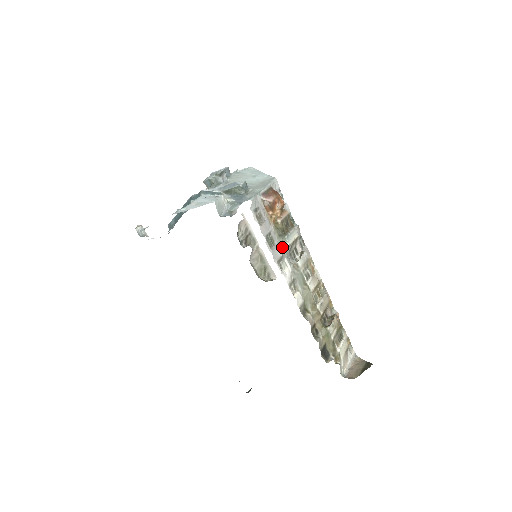
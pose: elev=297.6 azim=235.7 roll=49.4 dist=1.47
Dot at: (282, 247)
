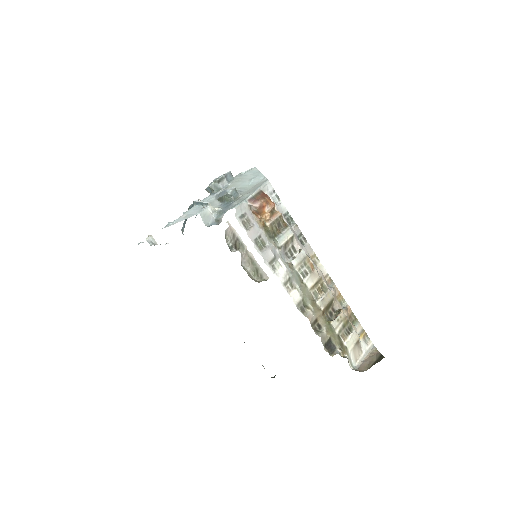
Dot at: (274, 248)
